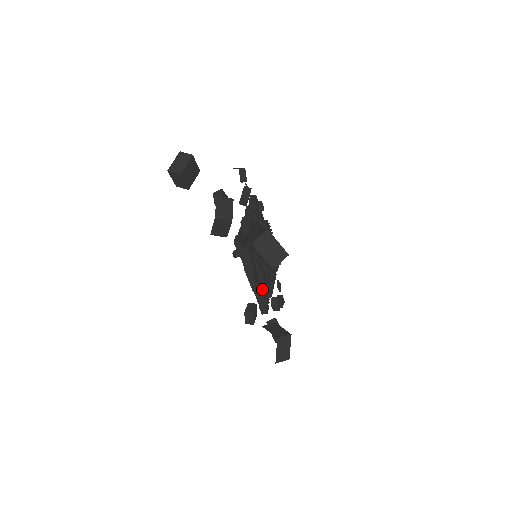
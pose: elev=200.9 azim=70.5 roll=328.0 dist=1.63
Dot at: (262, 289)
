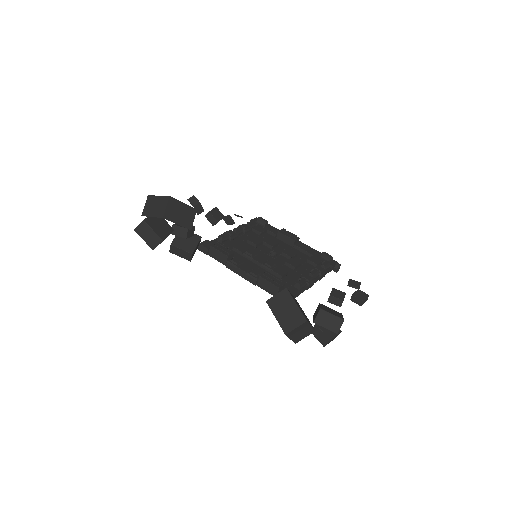
Dot at: (261, 275)
